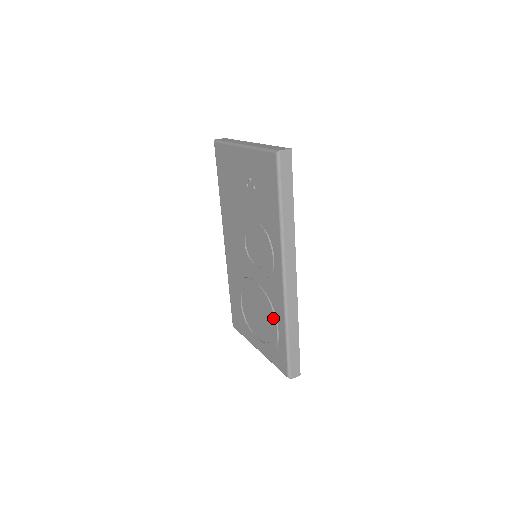
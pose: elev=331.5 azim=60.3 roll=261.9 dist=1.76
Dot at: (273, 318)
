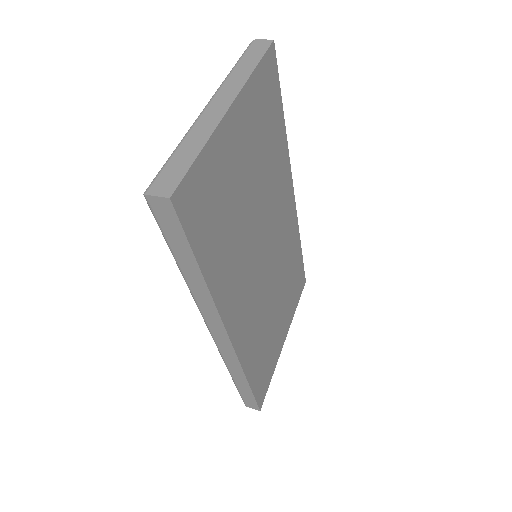
Dot at: occluded
